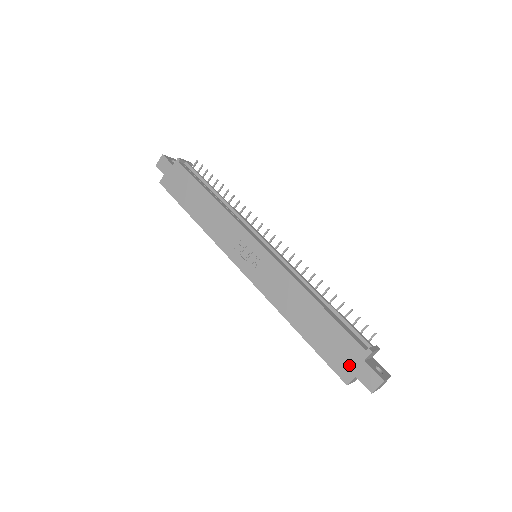
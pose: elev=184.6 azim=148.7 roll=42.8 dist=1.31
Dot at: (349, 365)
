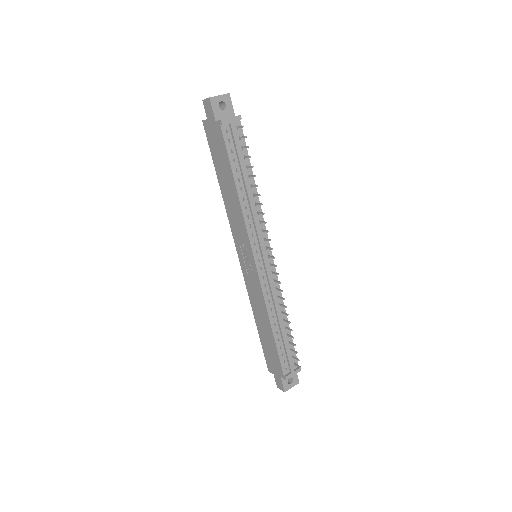
Dot at: (273, 368)
